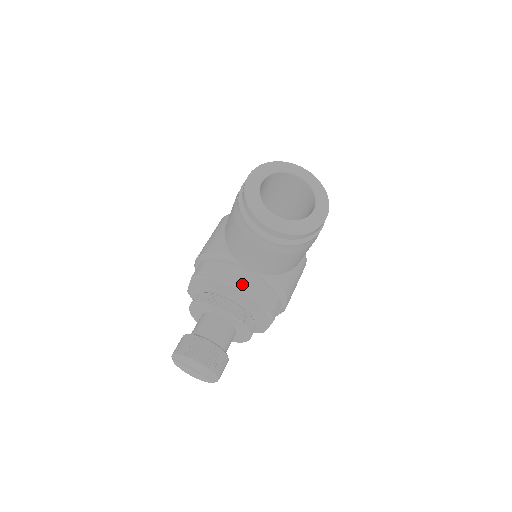
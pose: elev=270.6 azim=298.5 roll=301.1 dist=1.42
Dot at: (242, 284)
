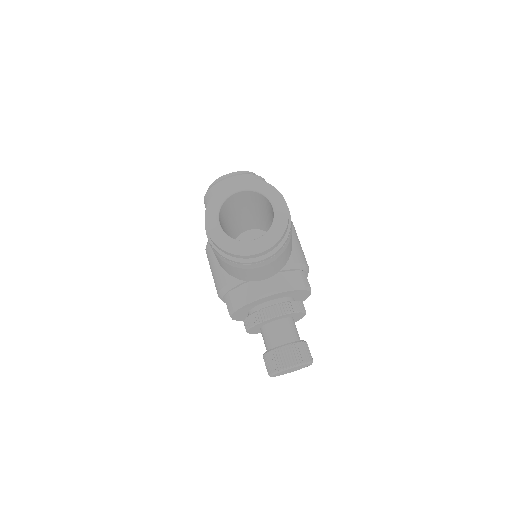
Dot at: (269, 290)
